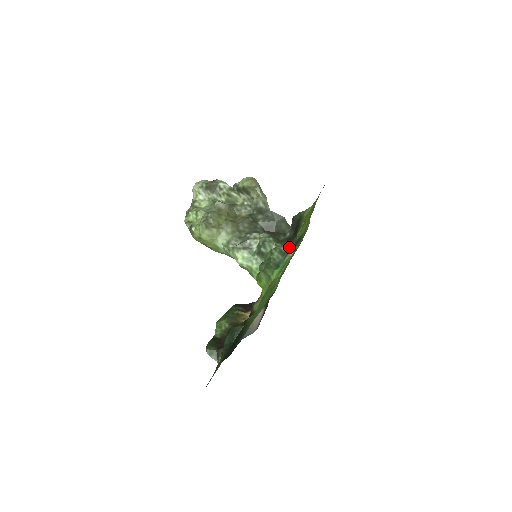
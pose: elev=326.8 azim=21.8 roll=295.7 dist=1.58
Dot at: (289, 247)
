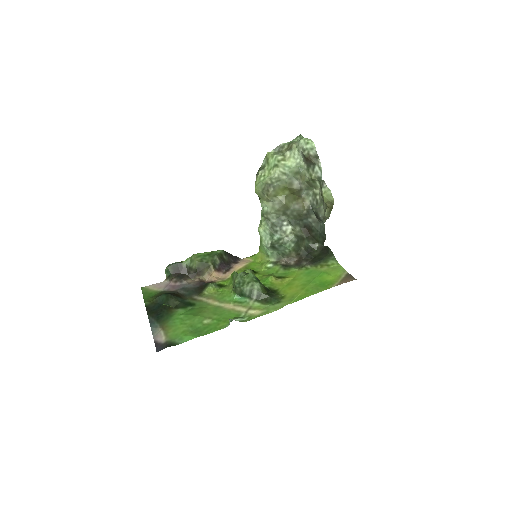
Dot at: (234, 319)
